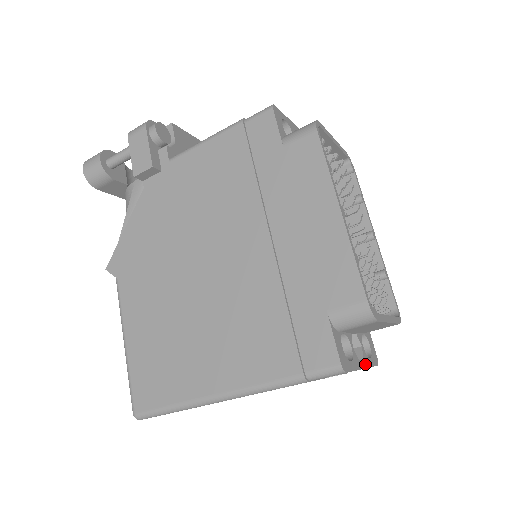
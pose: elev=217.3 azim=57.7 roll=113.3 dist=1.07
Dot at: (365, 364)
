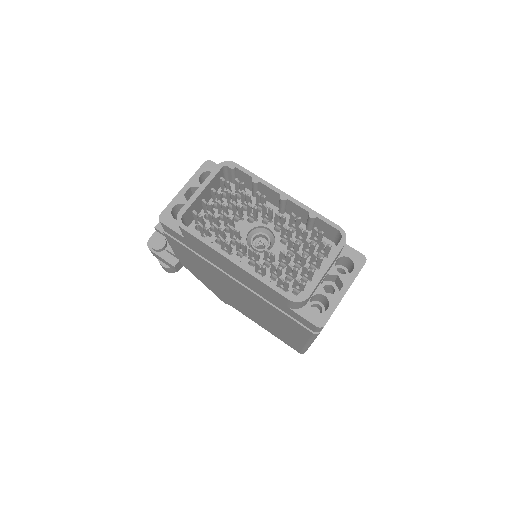
Dot at: (347, 286)
